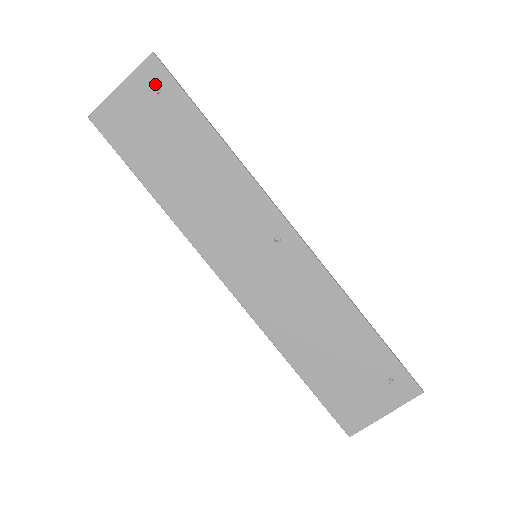
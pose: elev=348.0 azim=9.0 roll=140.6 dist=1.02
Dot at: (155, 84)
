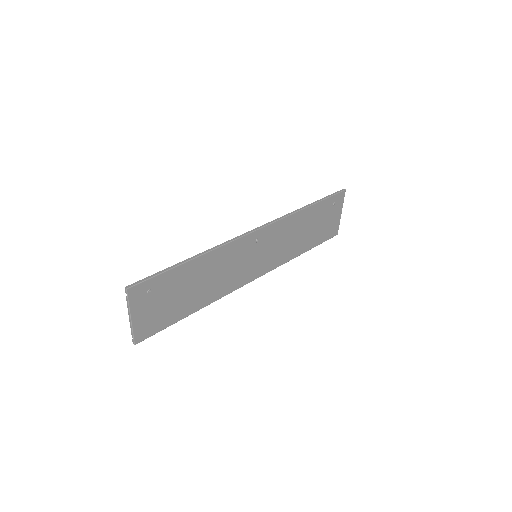
Dot at: (145, 293)
